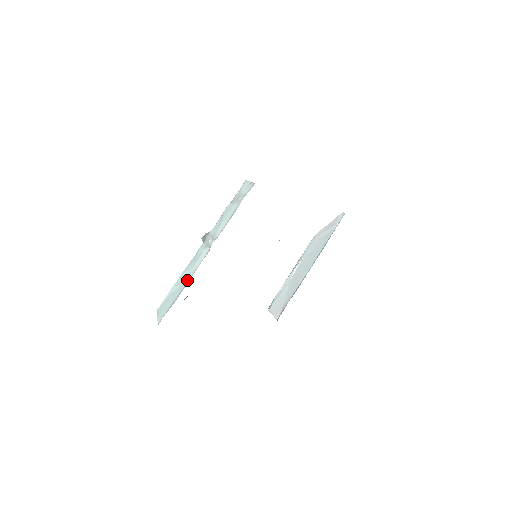
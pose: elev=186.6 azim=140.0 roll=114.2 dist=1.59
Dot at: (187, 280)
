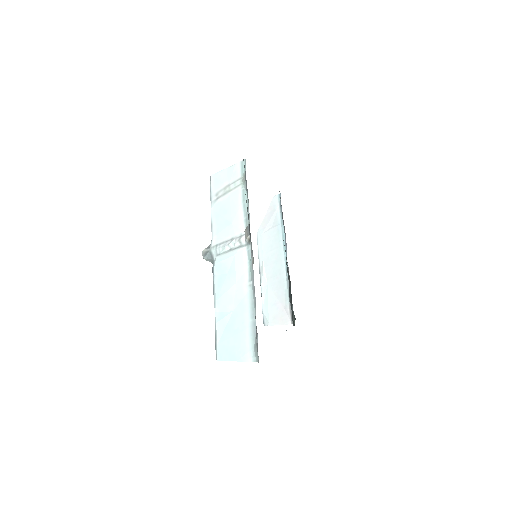
Dot at: (246, 294)
